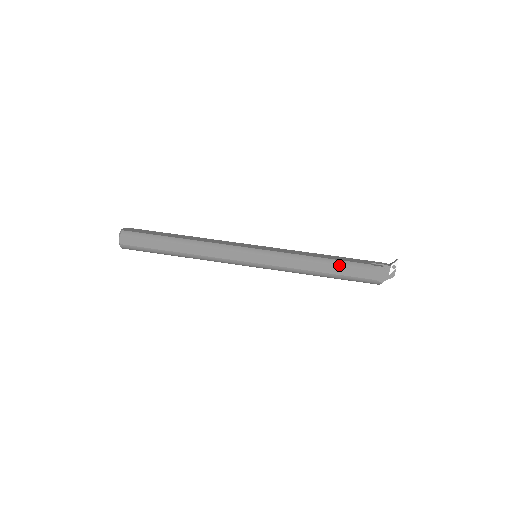
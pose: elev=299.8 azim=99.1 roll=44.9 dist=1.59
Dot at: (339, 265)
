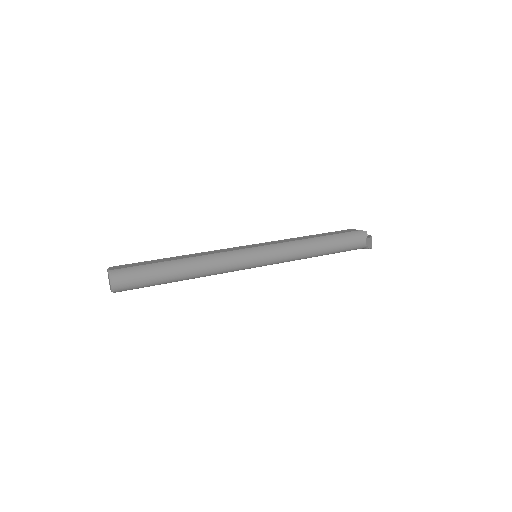
Dot at: (325, 233)
